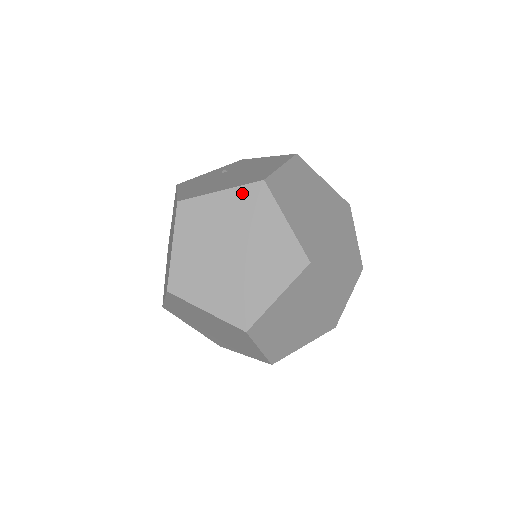
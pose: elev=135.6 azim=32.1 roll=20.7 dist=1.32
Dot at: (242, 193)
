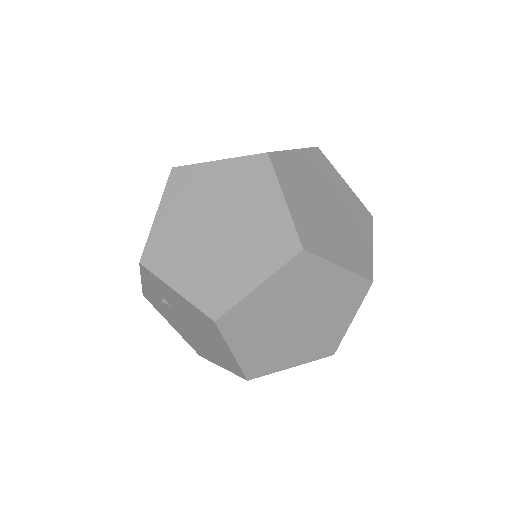
Dot at: occluded
